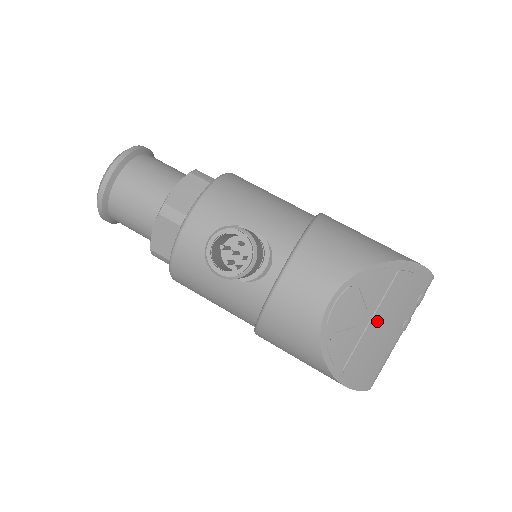
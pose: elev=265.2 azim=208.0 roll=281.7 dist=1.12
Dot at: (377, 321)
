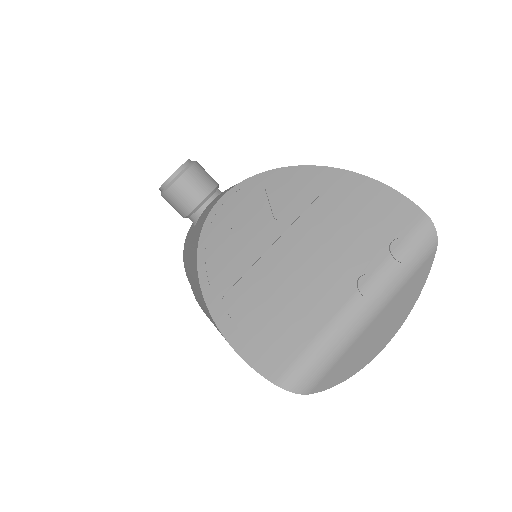
Dot at: (292, 243)
